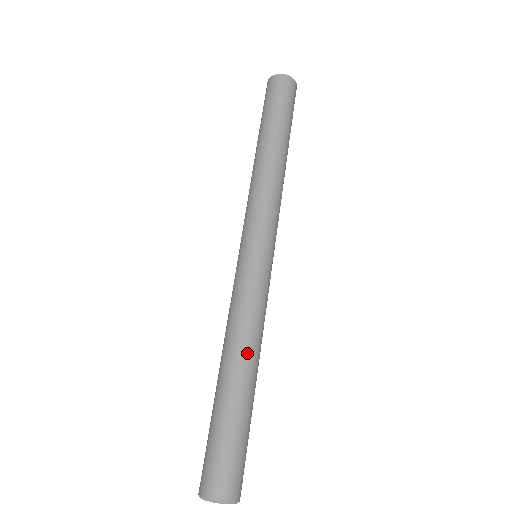
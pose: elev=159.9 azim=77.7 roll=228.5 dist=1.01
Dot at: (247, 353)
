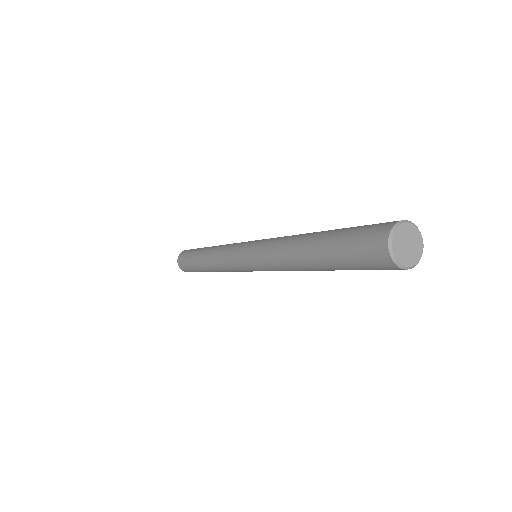
Dot at: occluded
